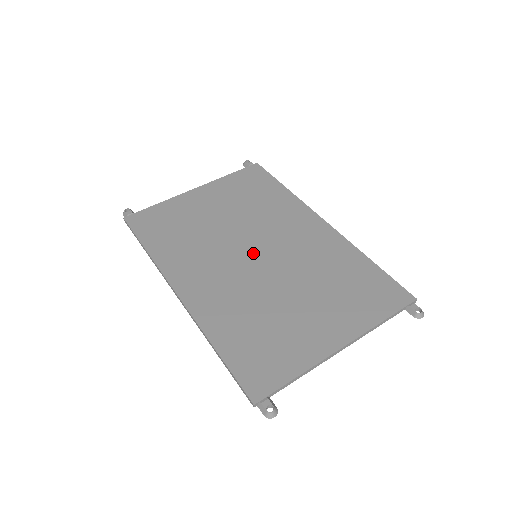
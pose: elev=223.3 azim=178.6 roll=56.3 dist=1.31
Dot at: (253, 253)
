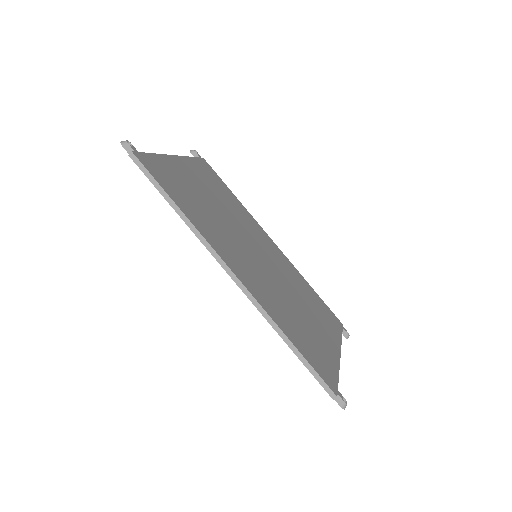
Dot at: (256, 252)
